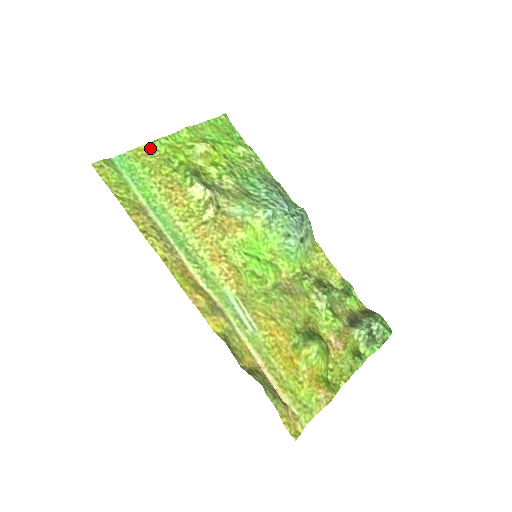
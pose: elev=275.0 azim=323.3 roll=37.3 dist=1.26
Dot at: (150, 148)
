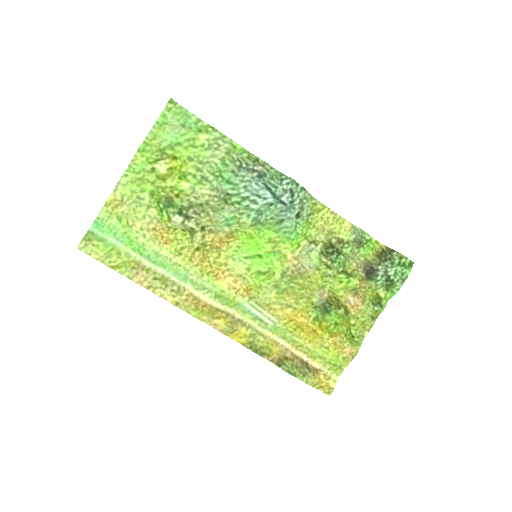
Dot at: (116, 197)
